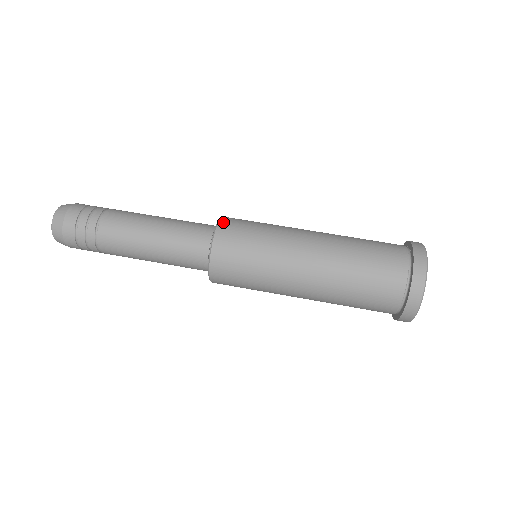
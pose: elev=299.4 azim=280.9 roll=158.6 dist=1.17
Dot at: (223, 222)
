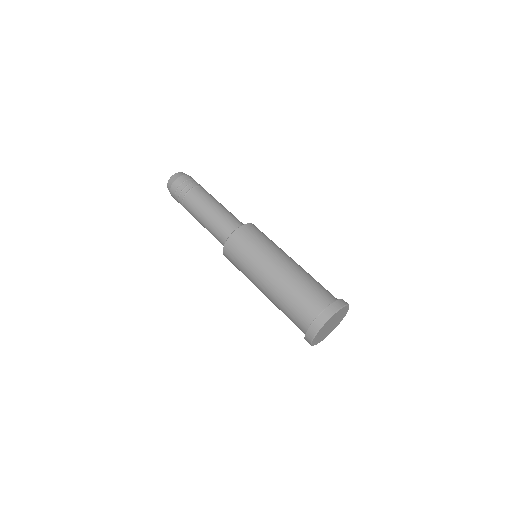
Dot at: (254, 225)
